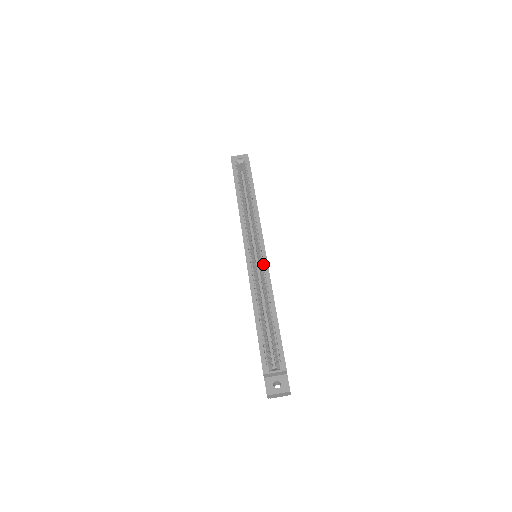
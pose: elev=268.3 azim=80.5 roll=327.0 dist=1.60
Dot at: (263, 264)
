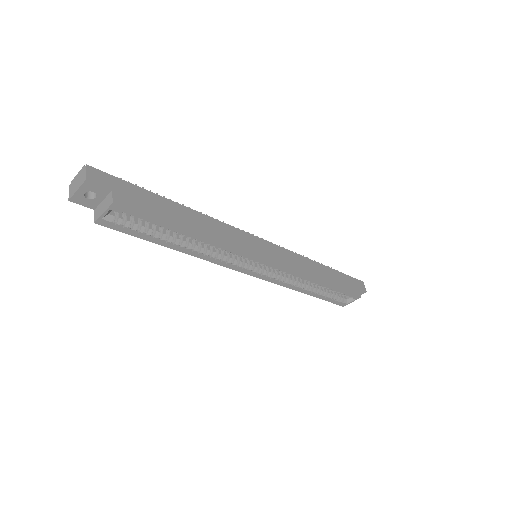
Dot at: (279, 270)
